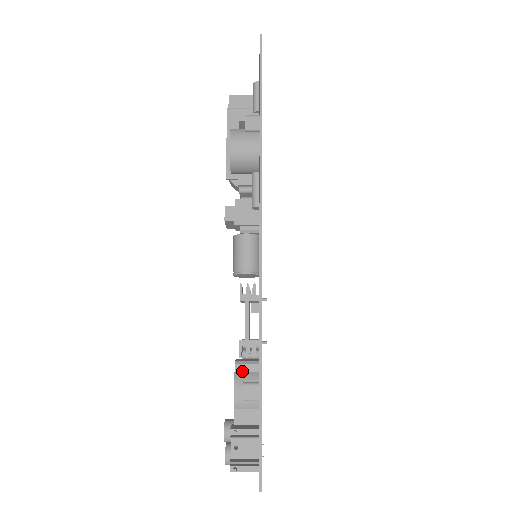
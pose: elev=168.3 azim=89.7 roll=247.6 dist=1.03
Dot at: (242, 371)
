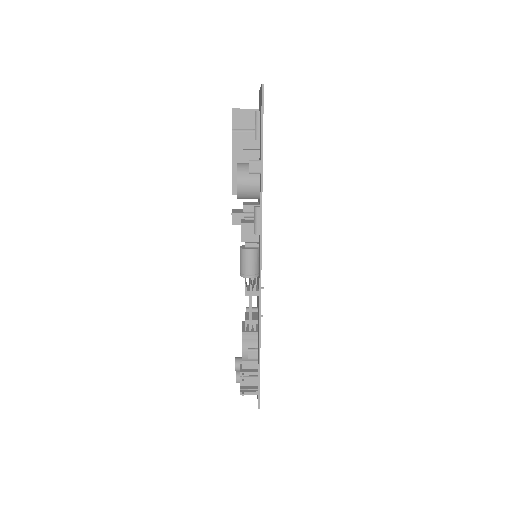
Dot at: (247, 339)
